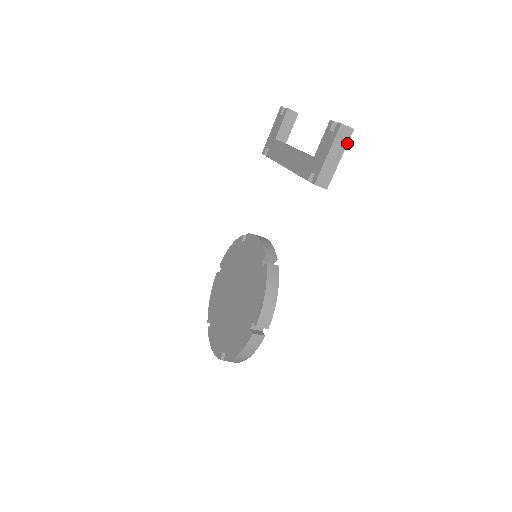
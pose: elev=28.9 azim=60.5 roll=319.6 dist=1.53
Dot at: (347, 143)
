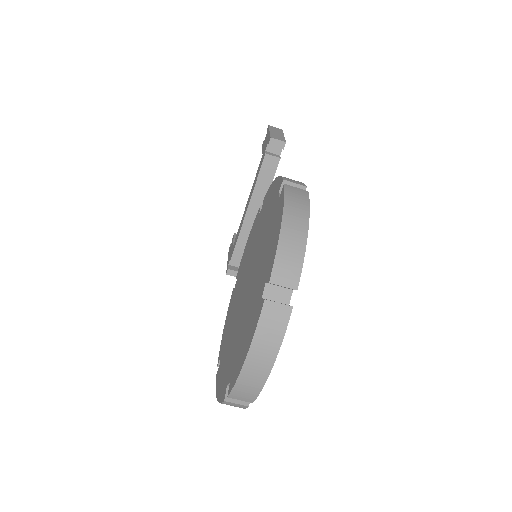
Dot at: (282, 132)
